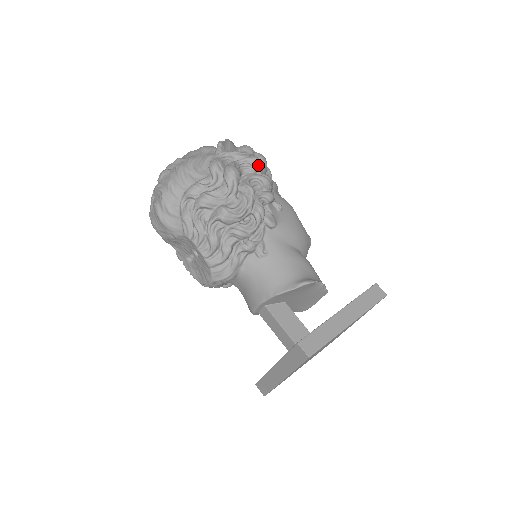
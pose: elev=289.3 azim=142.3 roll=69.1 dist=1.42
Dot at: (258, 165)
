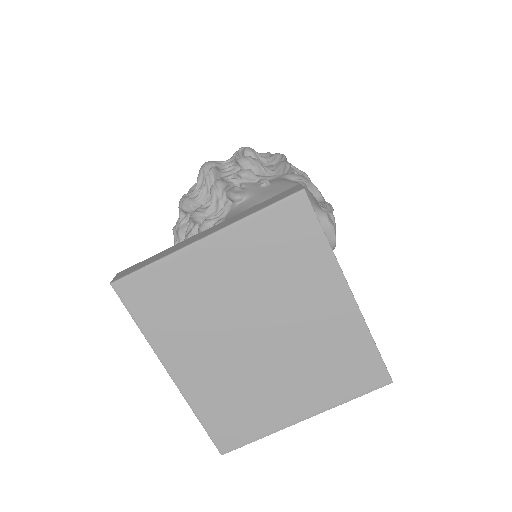
Dot at: (243, 152)
